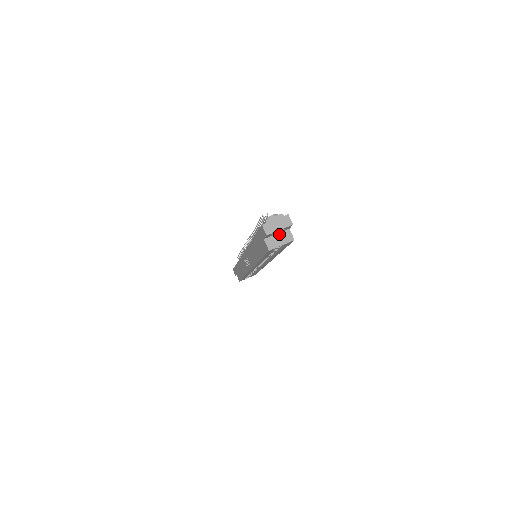
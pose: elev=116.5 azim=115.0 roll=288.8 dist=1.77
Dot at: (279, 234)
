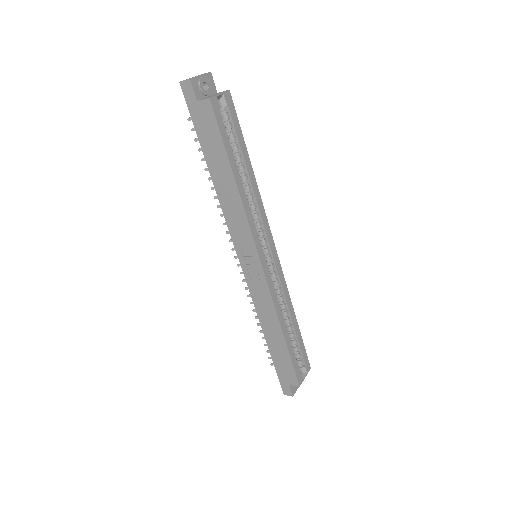
Dot at: occluded
